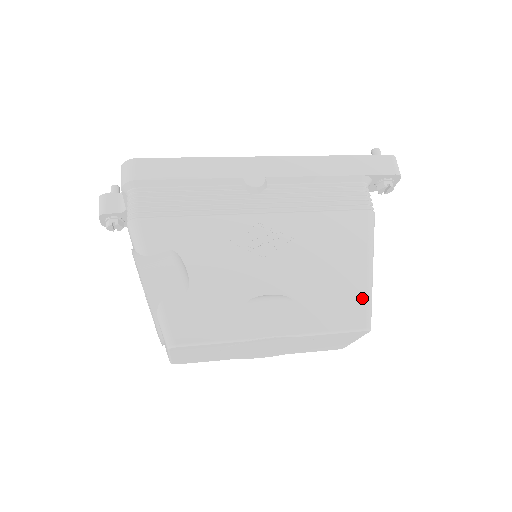
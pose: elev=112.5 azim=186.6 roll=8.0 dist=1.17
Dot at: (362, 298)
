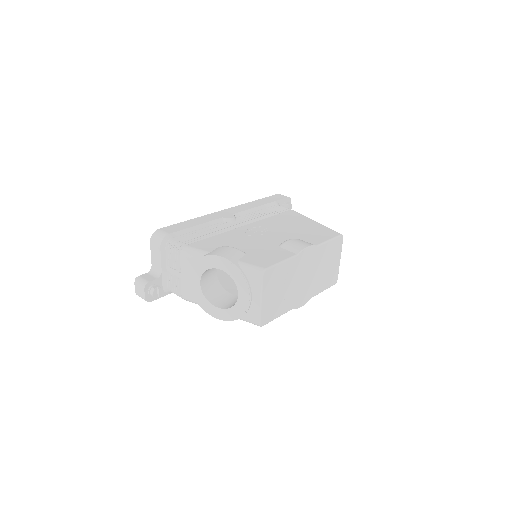
Dot at: (326, 228)
